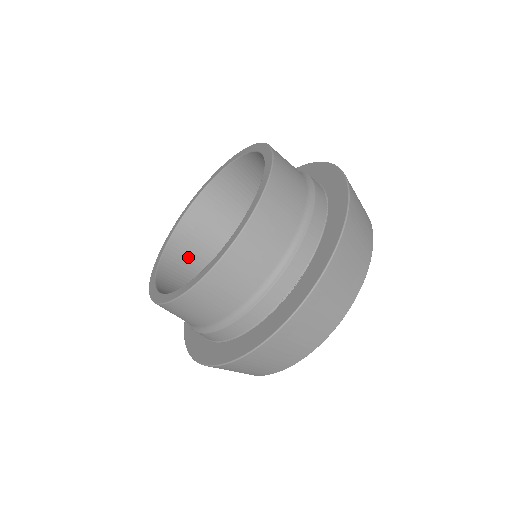
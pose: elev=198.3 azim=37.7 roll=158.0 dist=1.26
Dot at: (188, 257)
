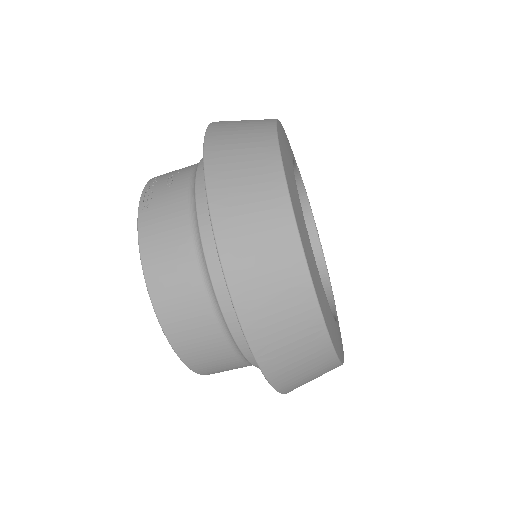
Dot at: occluded
